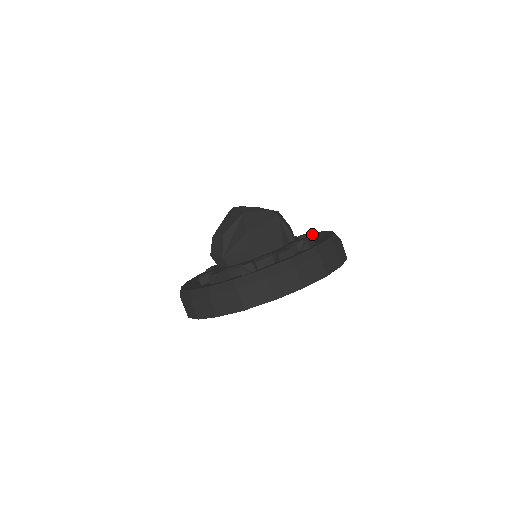
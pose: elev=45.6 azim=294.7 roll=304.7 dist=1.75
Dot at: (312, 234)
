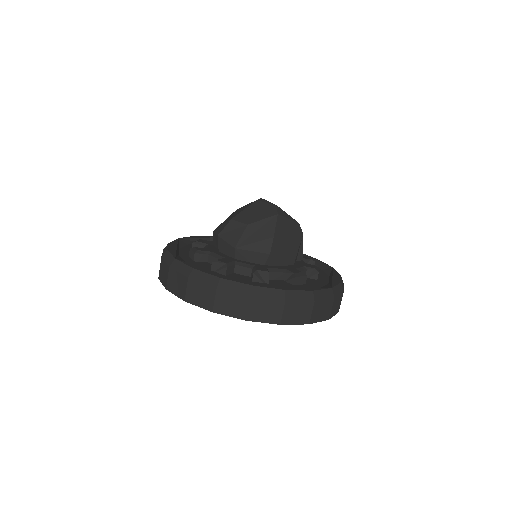
Dot at: occluded
